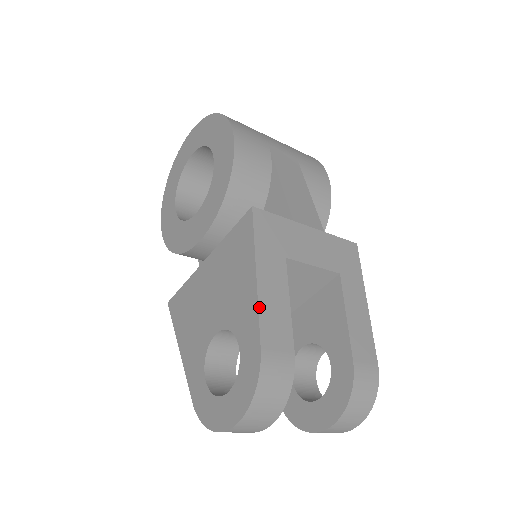
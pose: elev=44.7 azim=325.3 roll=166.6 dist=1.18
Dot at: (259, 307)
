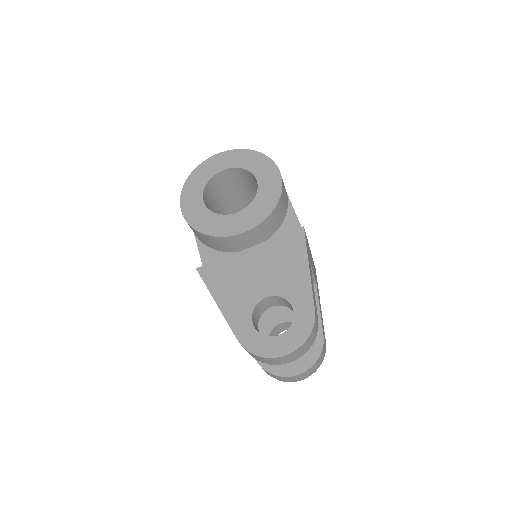
Dot at: (312, 287)
